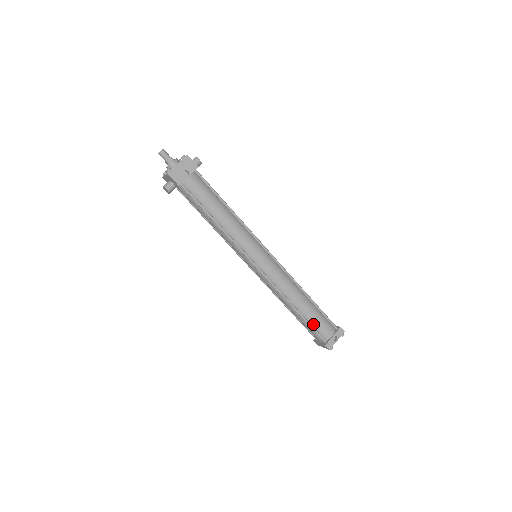
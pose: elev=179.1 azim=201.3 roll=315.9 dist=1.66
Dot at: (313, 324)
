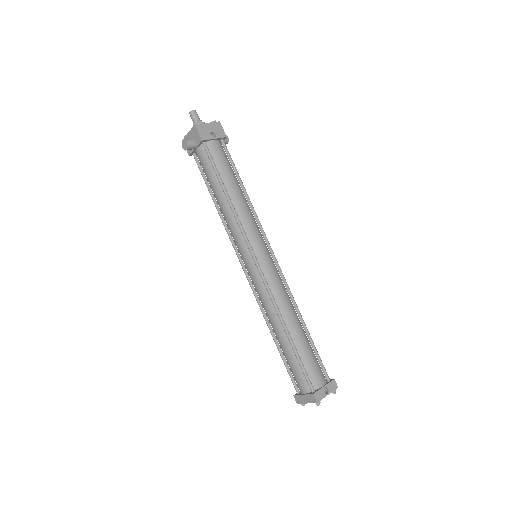
Dot at: (303, 361)
